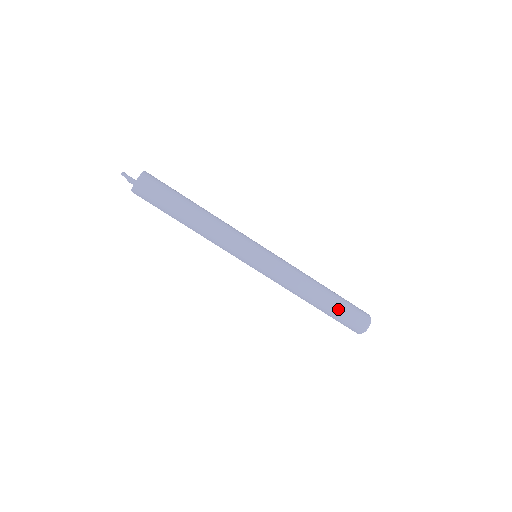
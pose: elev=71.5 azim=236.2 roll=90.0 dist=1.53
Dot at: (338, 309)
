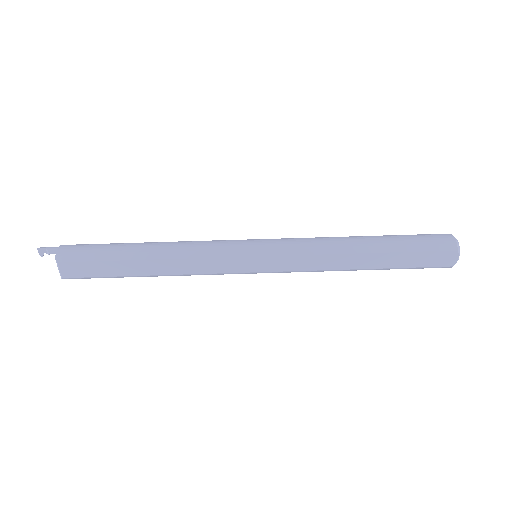
Dot at: (398, 236)
